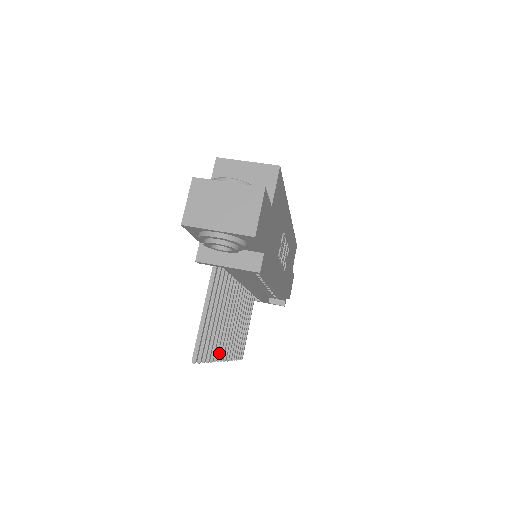
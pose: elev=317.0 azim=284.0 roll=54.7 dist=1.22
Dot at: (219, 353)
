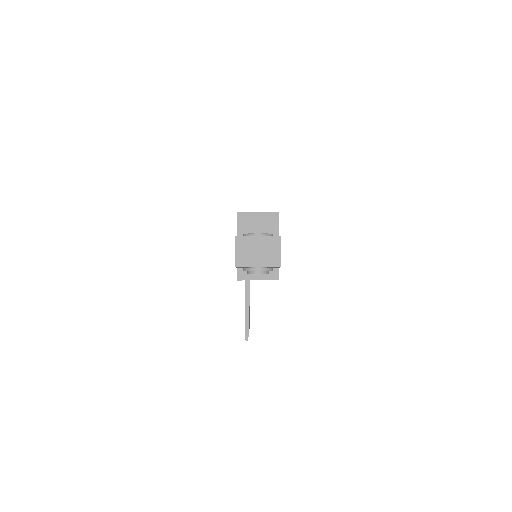
Dot at: occluded
